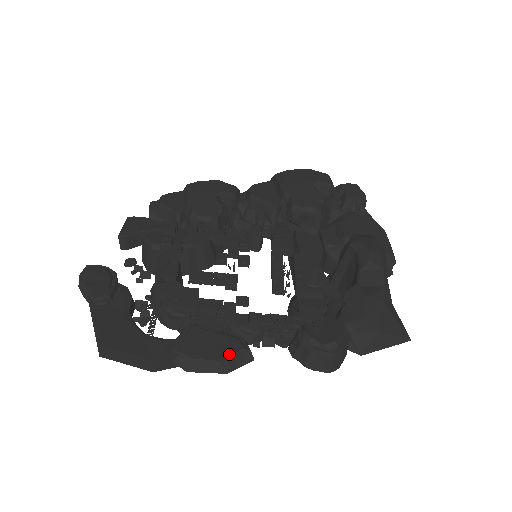
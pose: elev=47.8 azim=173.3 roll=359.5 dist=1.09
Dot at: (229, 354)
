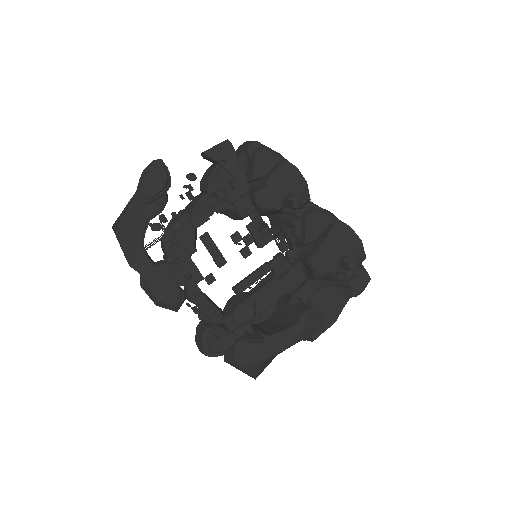
Dot at: (166, 302)
